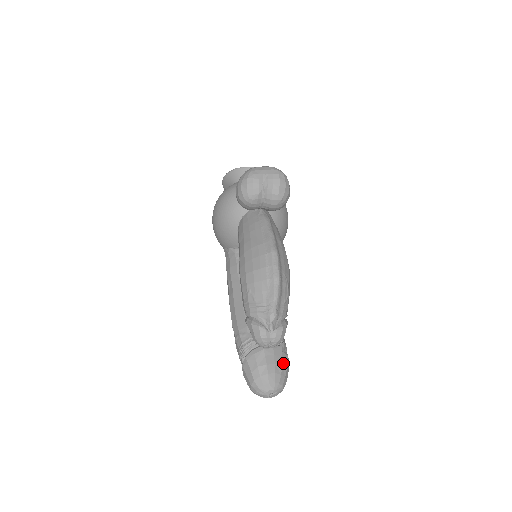
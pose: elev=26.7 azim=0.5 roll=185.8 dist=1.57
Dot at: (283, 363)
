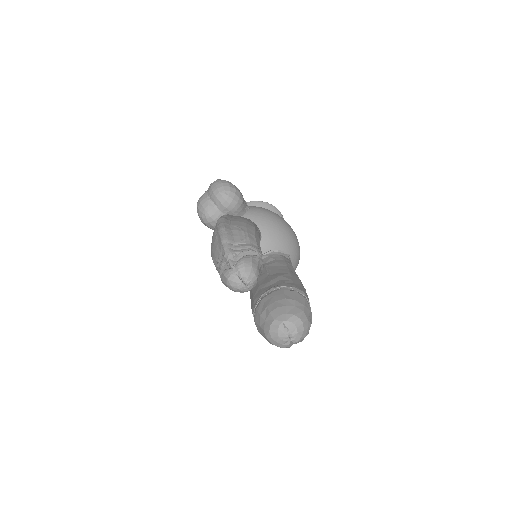
Dot at: (287, 297)
